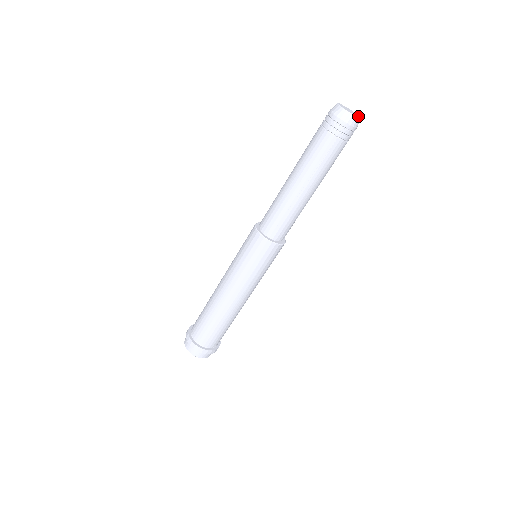
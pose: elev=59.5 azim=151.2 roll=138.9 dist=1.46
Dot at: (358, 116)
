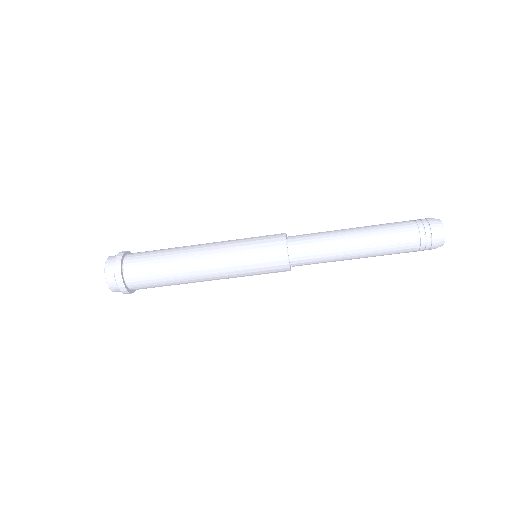
Dot at: occluded
